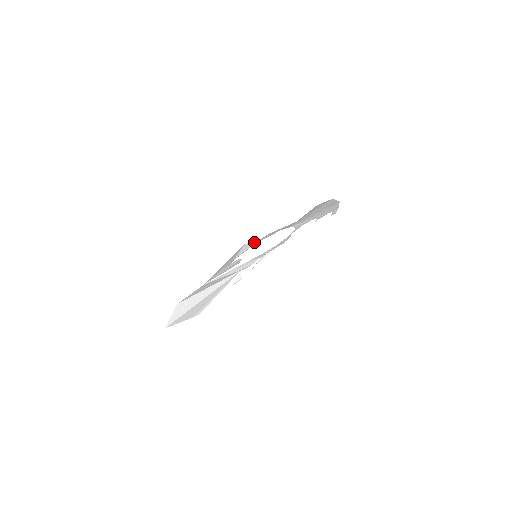
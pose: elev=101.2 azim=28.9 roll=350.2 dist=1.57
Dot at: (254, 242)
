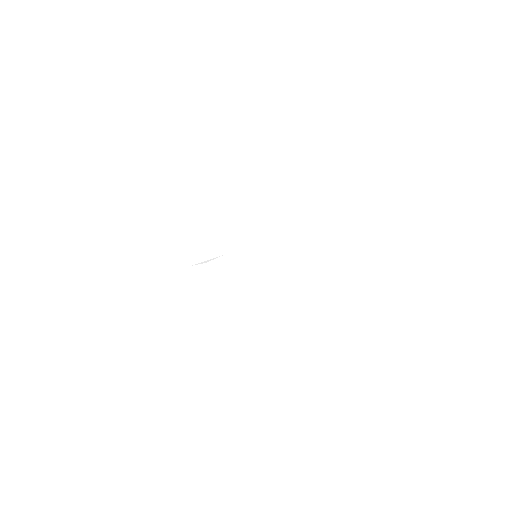
Dot at: occluded
